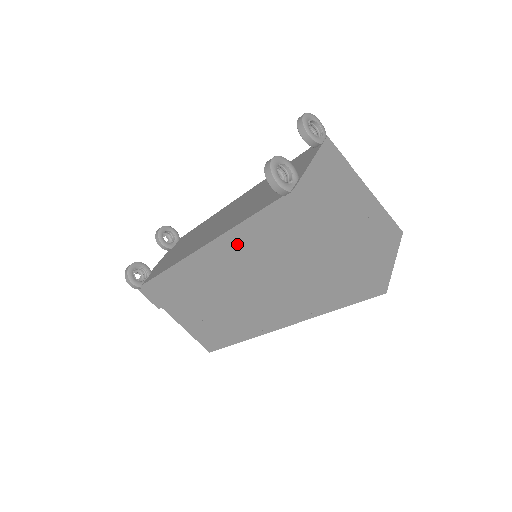
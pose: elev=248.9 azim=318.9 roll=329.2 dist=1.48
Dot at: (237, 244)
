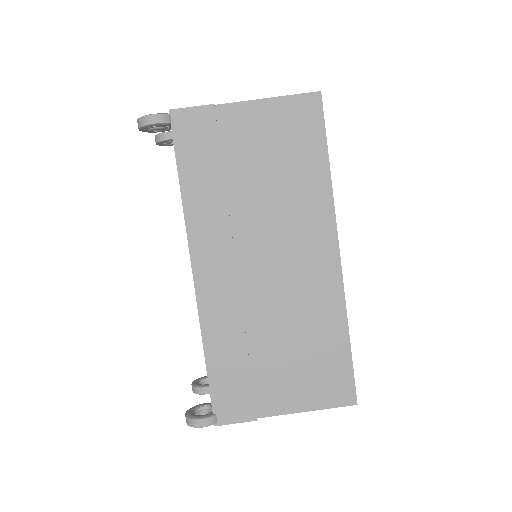
Dot at: (203, 217)
